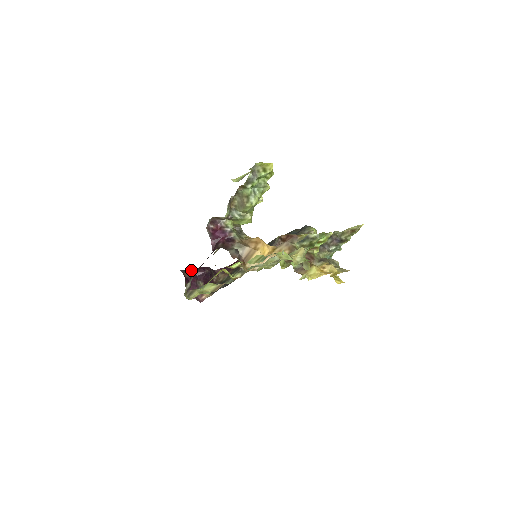
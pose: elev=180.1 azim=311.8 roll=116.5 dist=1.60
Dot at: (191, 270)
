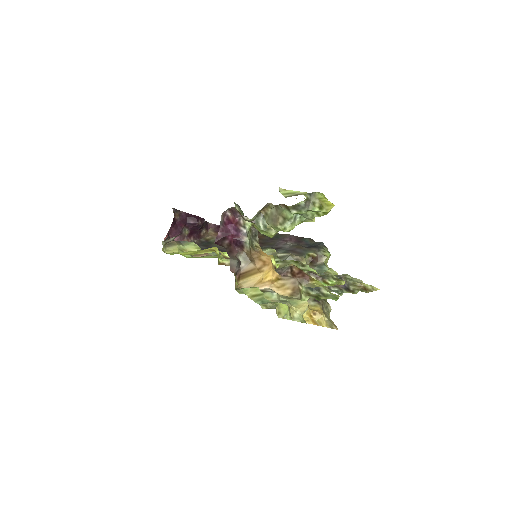
Dot at: (184, 213)
